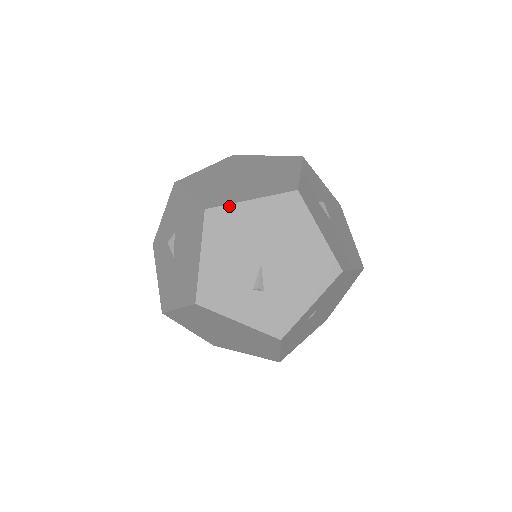
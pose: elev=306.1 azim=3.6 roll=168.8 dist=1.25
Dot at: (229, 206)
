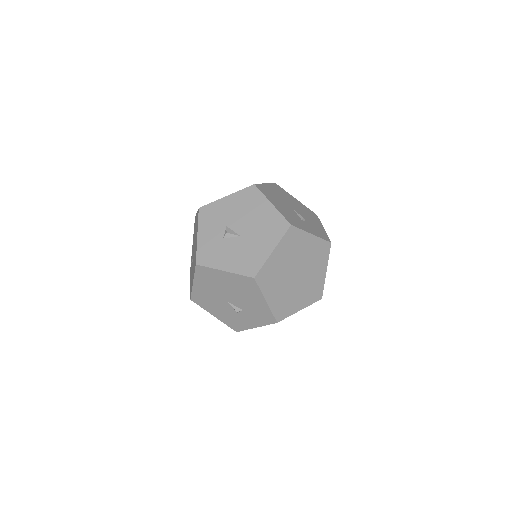
Dot at: (261, 184)
